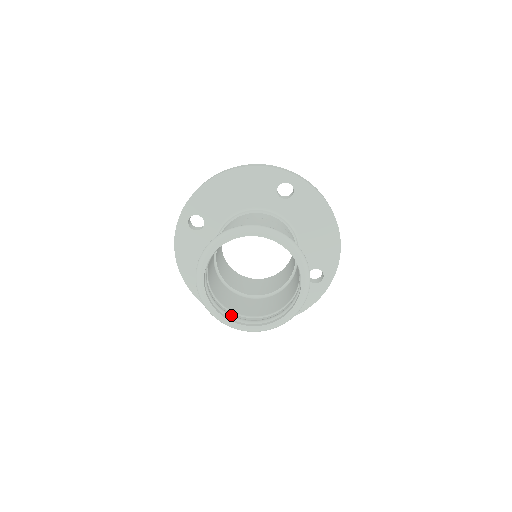
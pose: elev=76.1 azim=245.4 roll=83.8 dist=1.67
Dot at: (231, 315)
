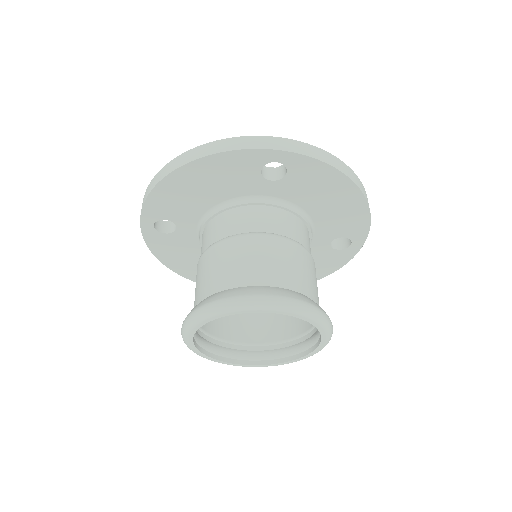
Dot at: (243, 354)
